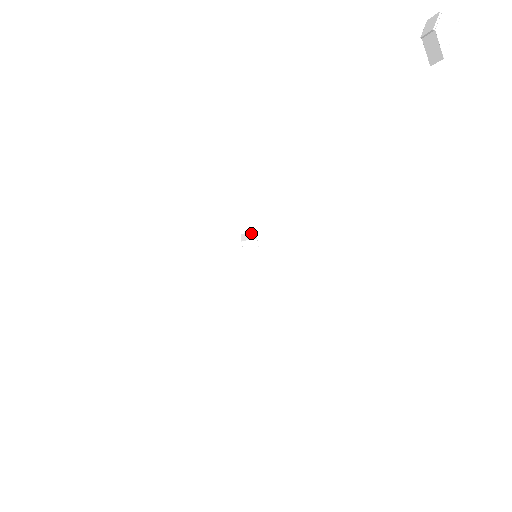
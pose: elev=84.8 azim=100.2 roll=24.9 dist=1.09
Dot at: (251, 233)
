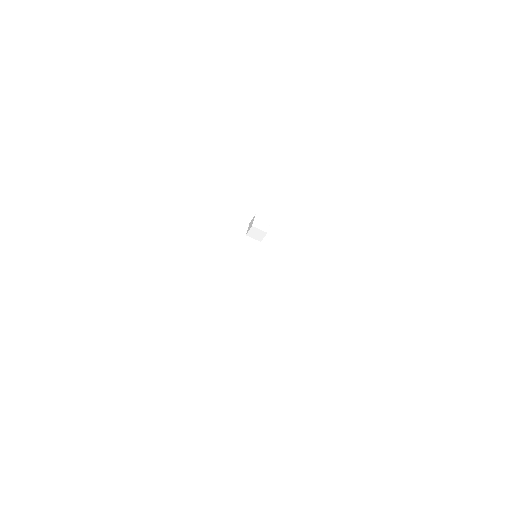
Dot at: (266, 220)
